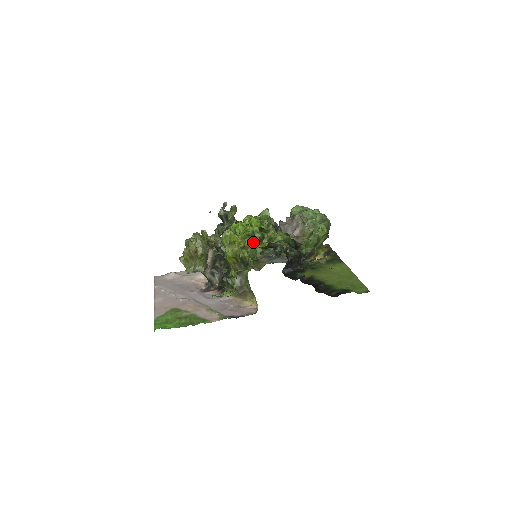
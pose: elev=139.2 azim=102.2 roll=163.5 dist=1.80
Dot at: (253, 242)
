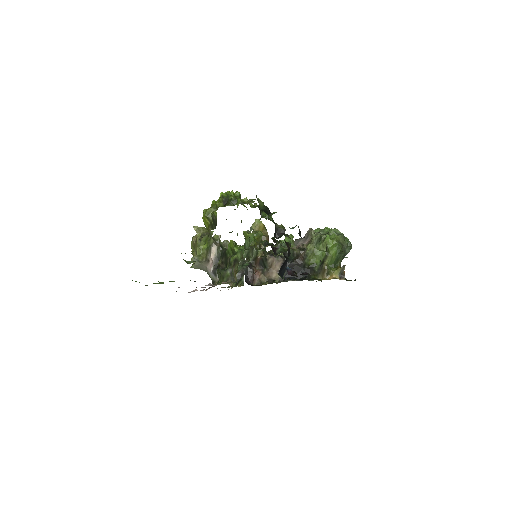
Dot at: (226, 204)
